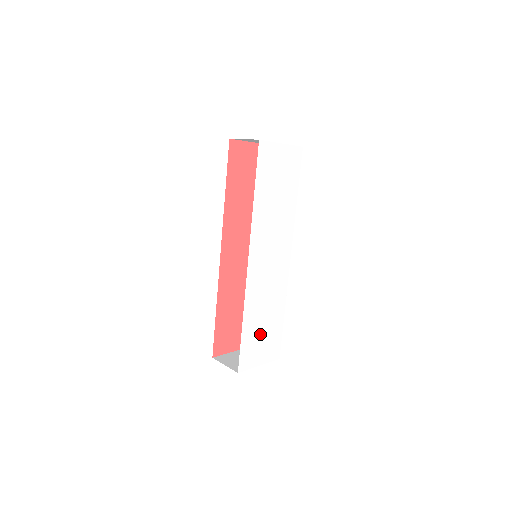
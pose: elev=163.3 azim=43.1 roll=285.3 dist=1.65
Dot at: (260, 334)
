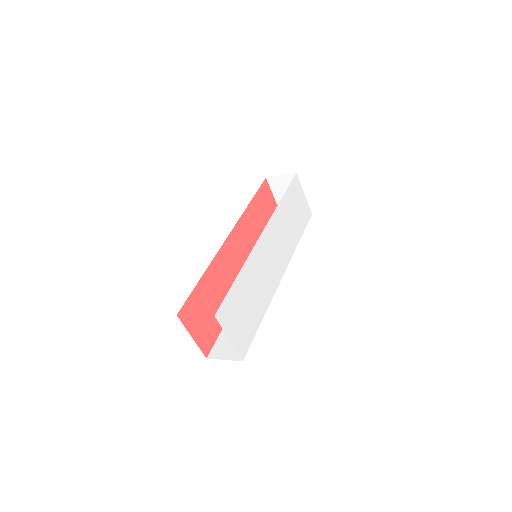
Dot at: (243, 307)
